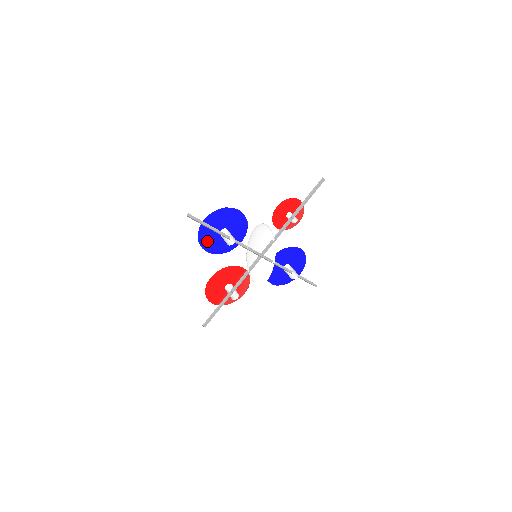
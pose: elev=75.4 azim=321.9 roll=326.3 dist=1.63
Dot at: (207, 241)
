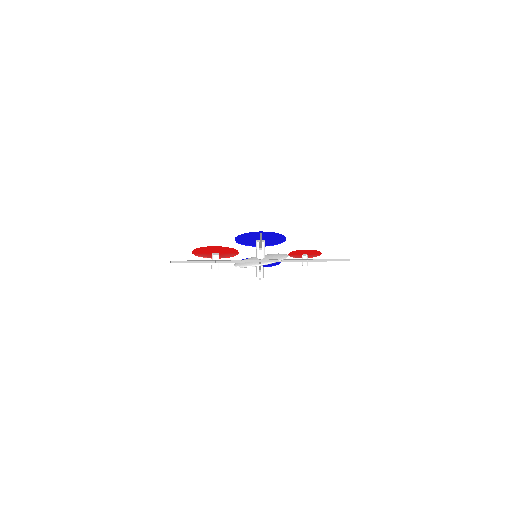
Dot at: (244, 237)
